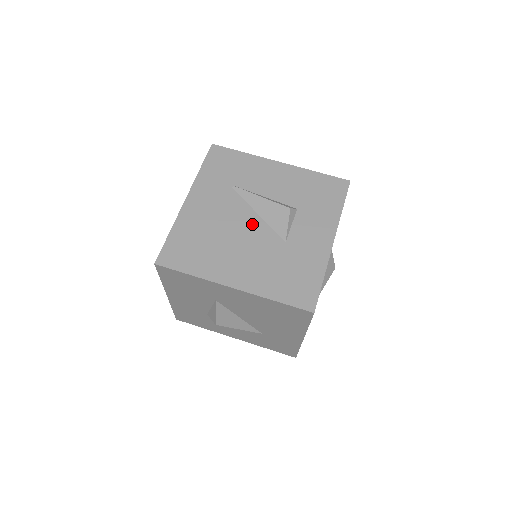
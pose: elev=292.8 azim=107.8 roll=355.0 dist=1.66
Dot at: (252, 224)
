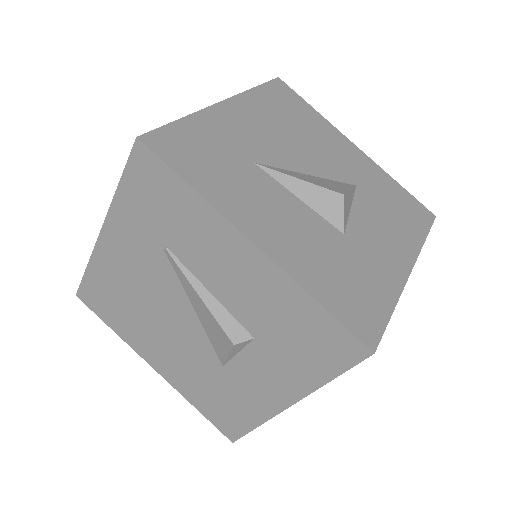
Dot at: (184, 319)
